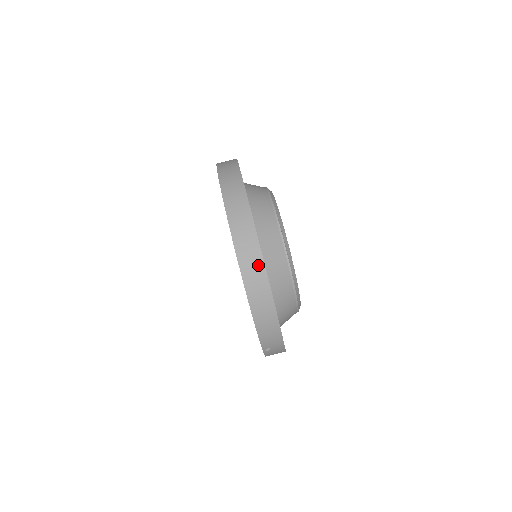
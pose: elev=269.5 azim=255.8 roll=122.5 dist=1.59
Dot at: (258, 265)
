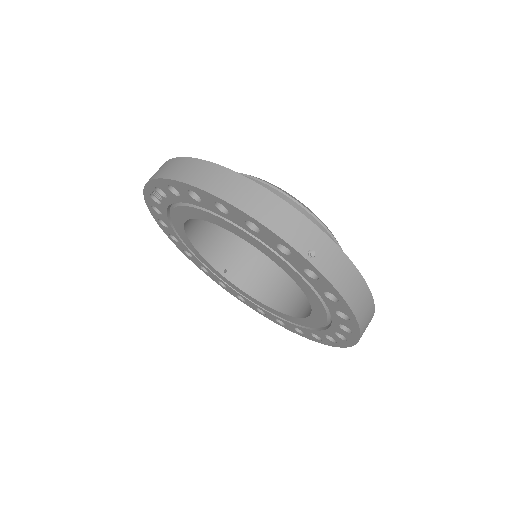
Dot at: (198, 166)
